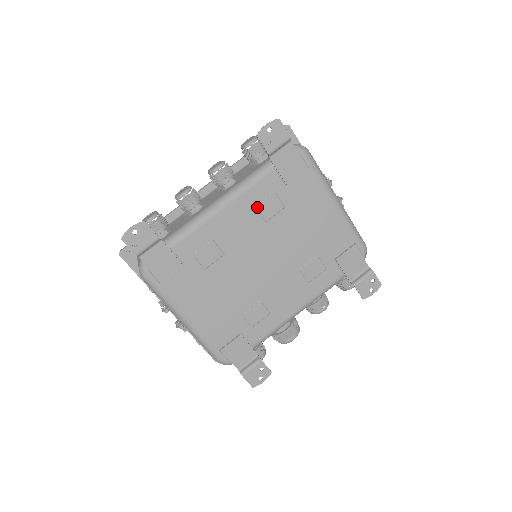
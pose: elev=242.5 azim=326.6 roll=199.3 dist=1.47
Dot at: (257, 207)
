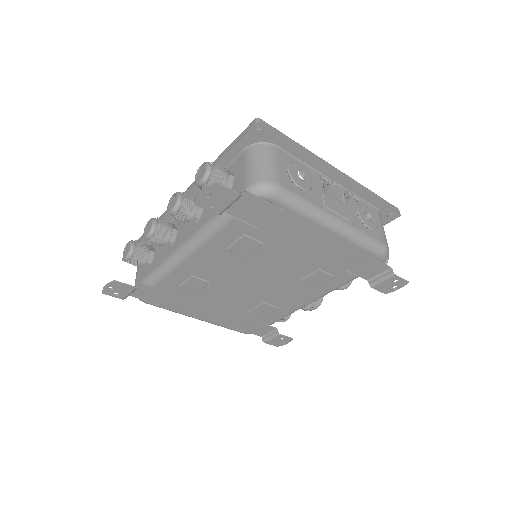
Dot at: (228, 249)
